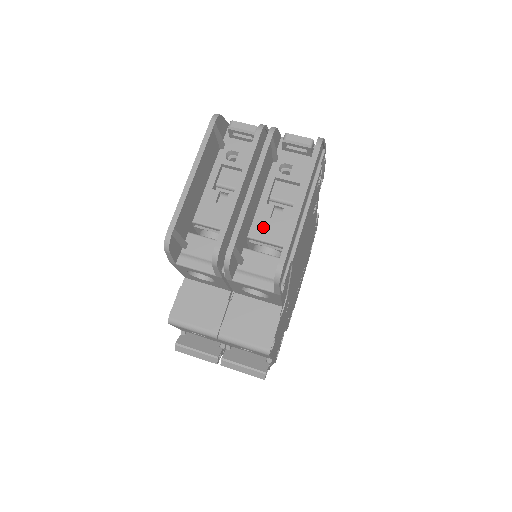
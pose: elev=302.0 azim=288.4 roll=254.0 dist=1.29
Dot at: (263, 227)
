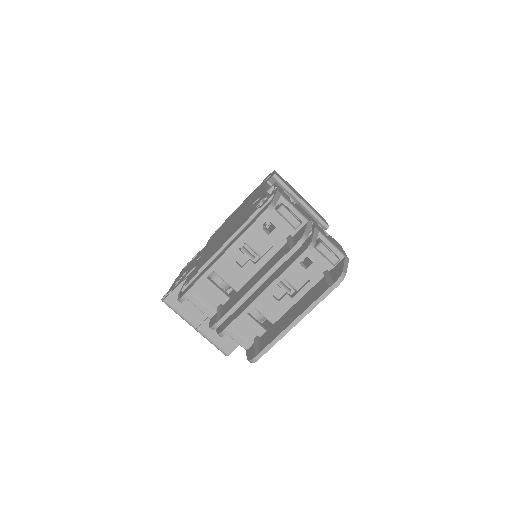
Dot at: (263, 300)
